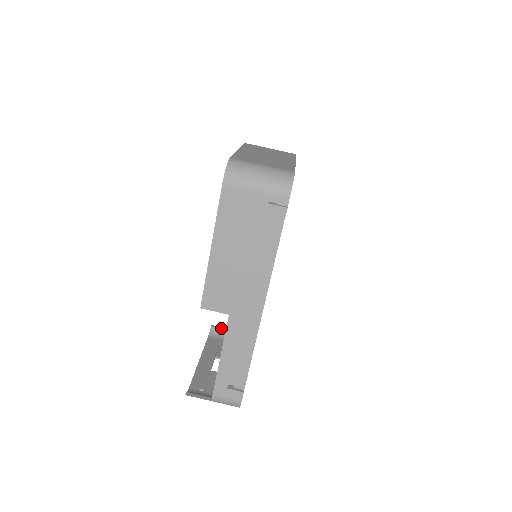
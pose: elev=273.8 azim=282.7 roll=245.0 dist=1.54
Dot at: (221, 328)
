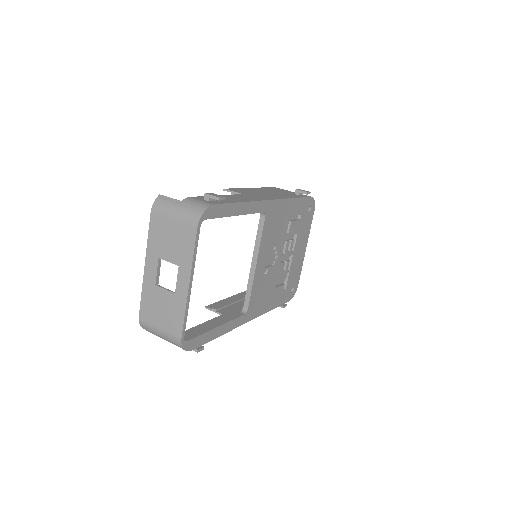
Dot at: occluded
